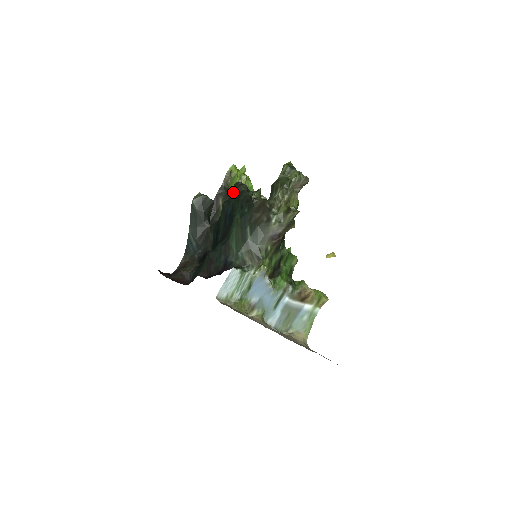
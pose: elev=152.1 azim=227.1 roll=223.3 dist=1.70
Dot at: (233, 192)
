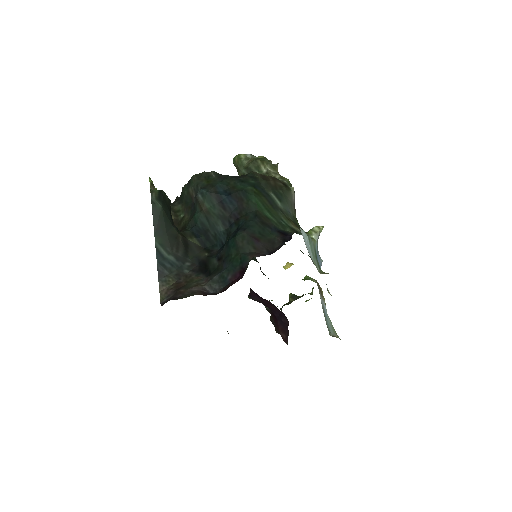
Dot at: (204, 180)
